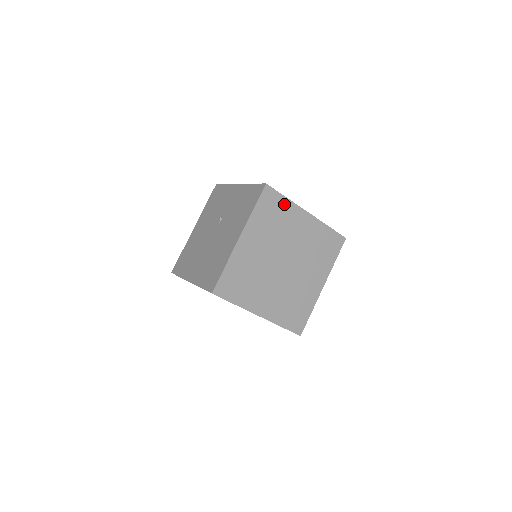
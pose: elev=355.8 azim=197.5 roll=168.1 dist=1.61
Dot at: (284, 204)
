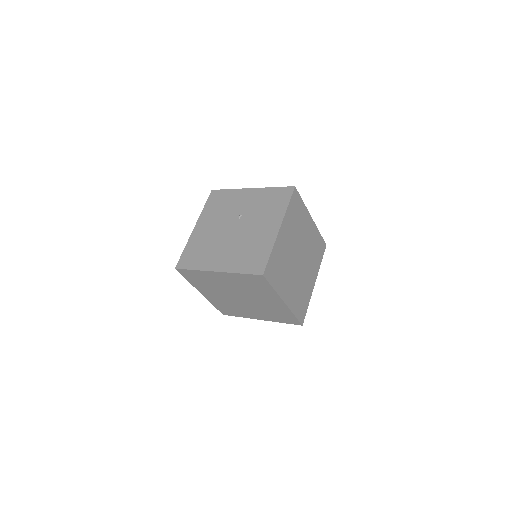
Dot at: (302, 207)
